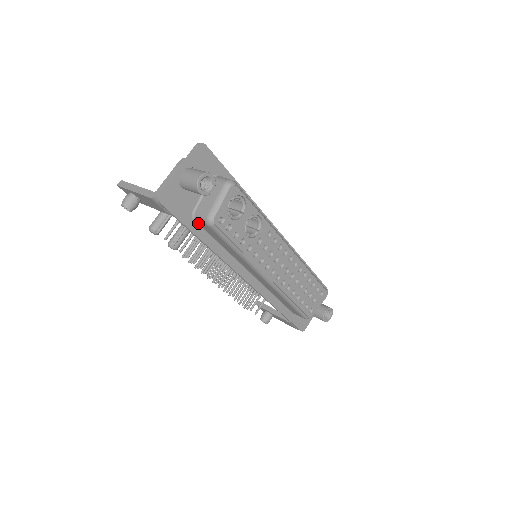
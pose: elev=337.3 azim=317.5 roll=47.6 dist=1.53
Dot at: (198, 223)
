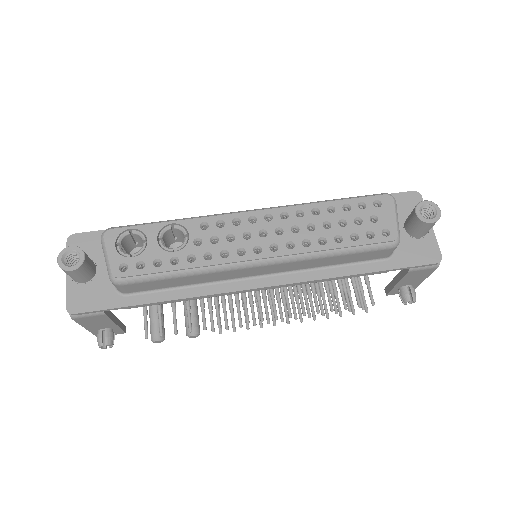
Dot at: (130, 293)
